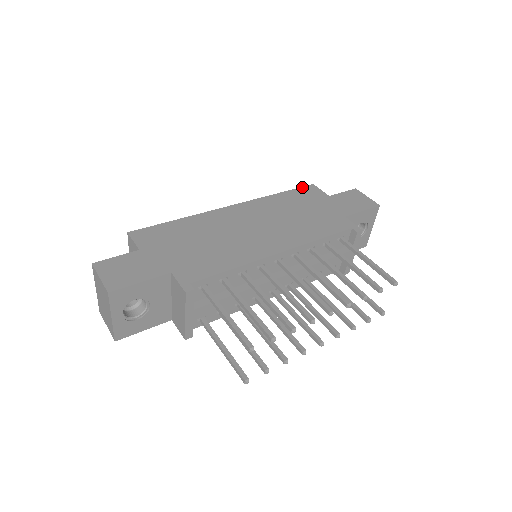
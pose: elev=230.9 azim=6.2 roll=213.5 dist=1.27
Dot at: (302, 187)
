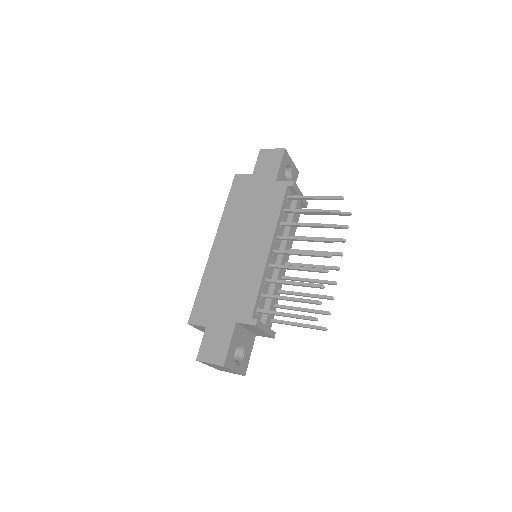
Dot at: (232, 184)
